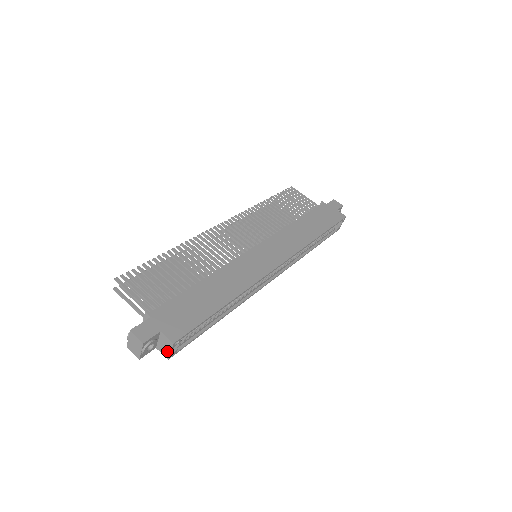
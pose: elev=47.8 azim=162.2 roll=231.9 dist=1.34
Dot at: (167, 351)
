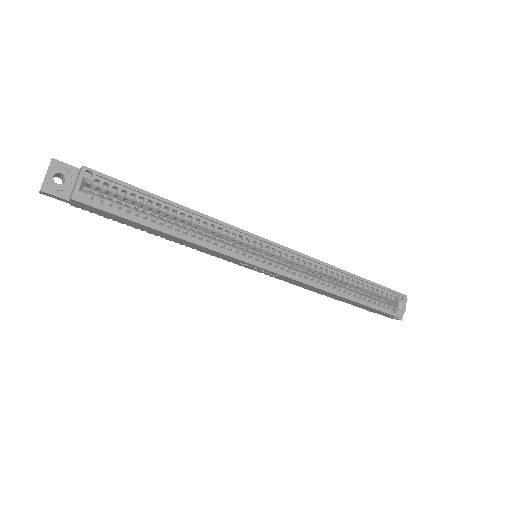
Dot at: (75, 187)
